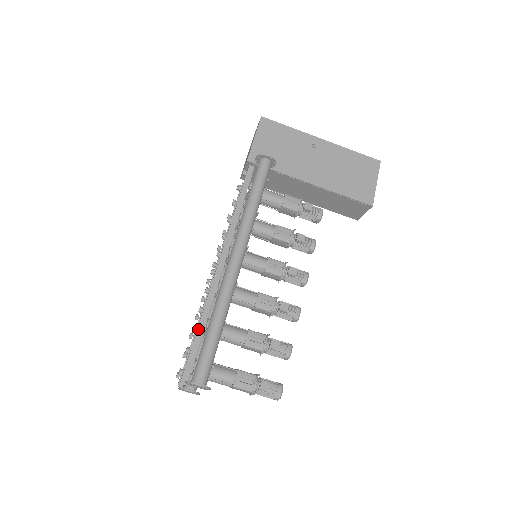
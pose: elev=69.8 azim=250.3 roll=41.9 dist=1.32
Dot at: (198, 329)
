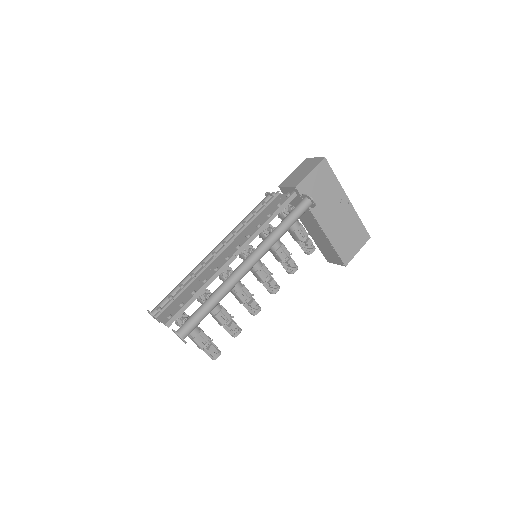
Dot at: (196, 294)
